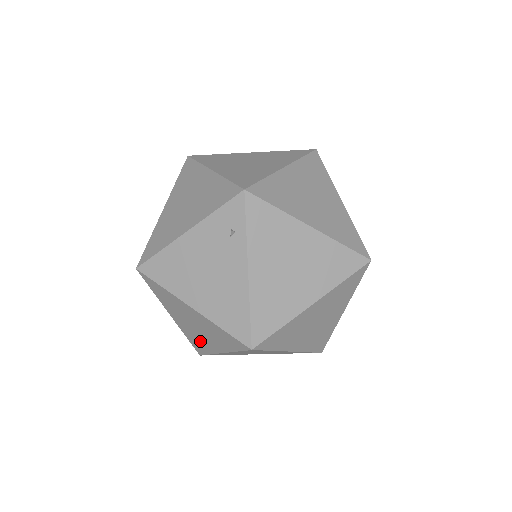
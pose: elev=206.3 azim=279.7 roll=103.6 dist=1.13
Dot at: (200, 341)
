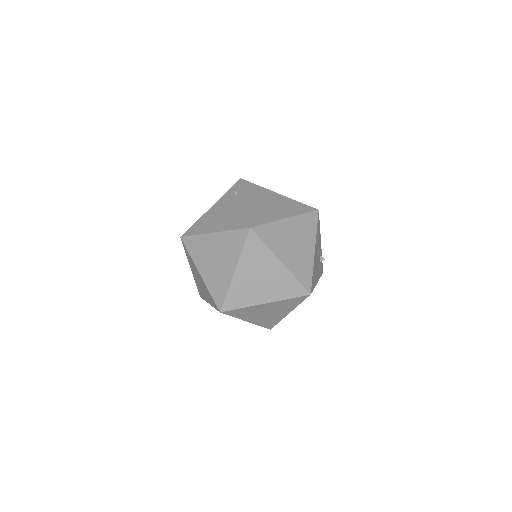
Dot at: (220, 280)
